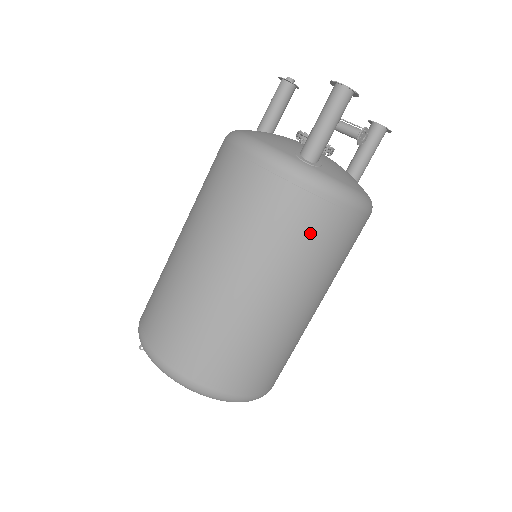
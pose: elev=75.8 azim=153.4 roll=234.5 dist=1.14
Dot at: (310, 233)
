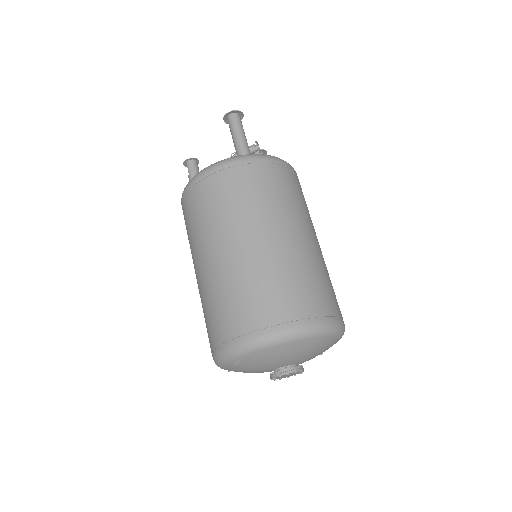
Dot at: (281, 185)
